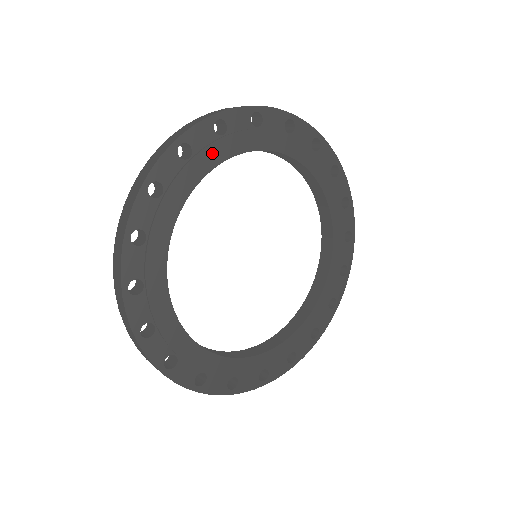
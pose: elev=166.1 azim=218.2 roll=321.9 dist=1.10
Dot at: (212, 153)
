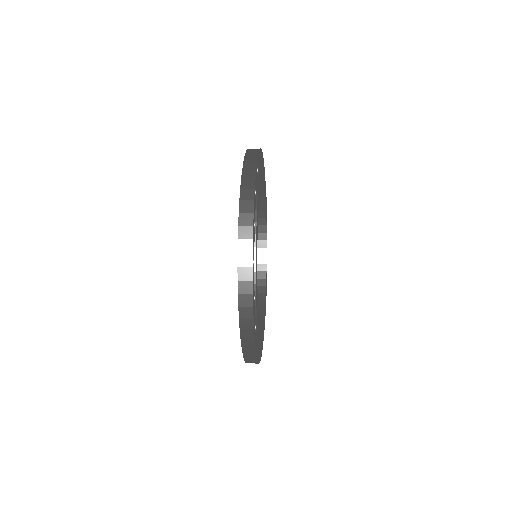
Dot at: (262, 170)
